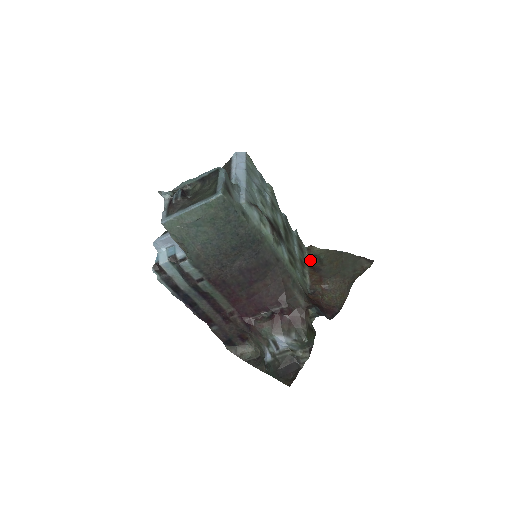
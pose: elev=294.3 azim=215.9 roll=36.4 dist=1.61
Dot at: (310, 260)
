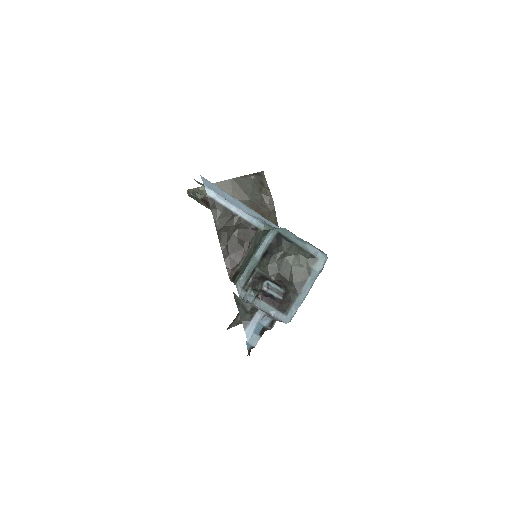
Dot at: occluded
